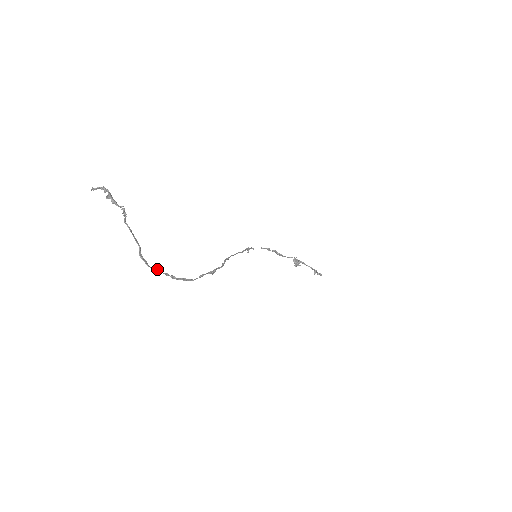
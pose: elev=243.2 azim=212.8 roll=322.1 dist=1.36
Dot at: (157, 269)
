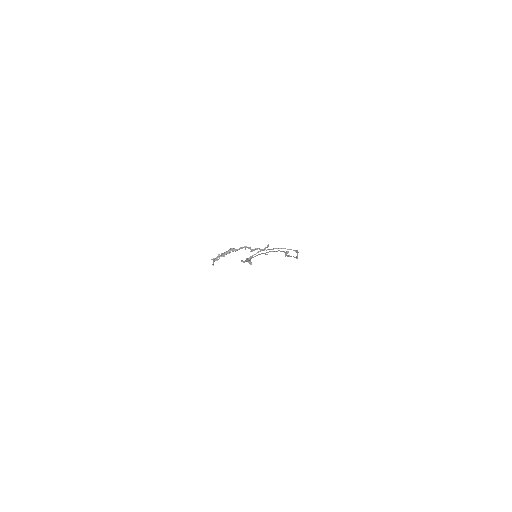
Dot at: (296, 252)
